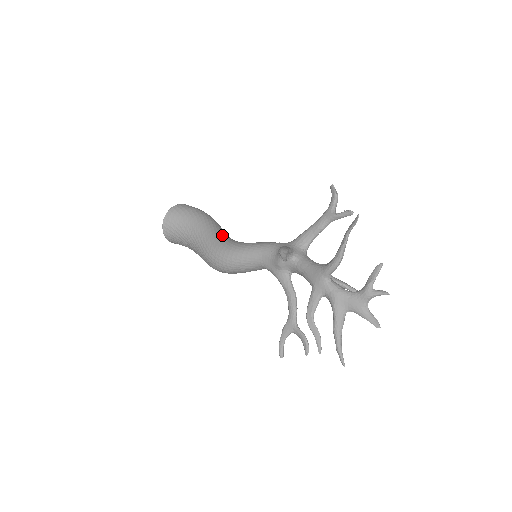
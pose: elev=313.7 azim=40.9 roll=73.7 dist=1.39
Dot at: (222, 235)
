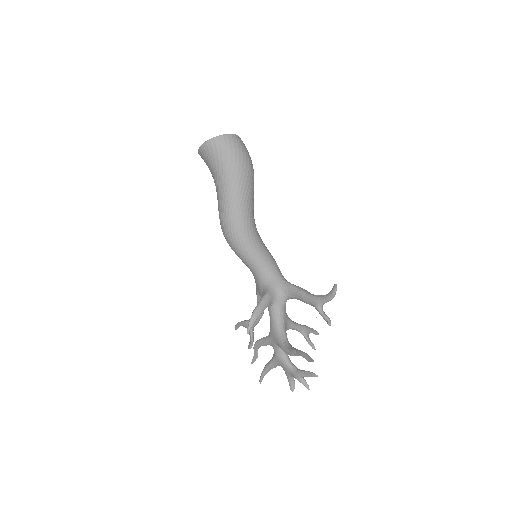
Dot at: (242, 210)
